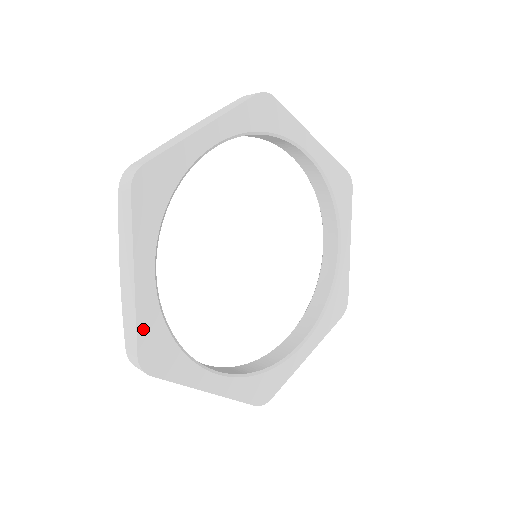
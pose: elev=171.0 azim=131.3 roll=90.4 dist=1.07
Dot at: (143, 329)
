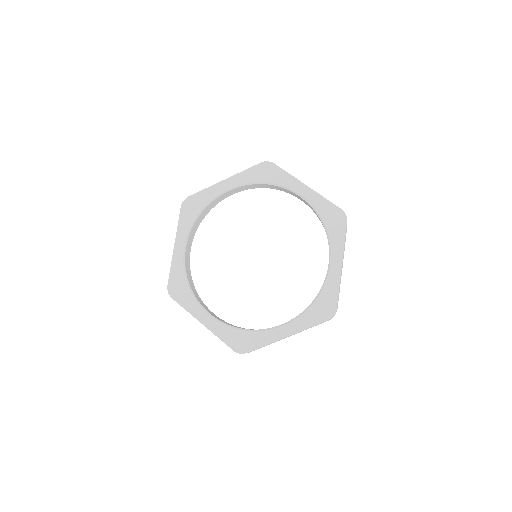
Dot at: (173, 272)
